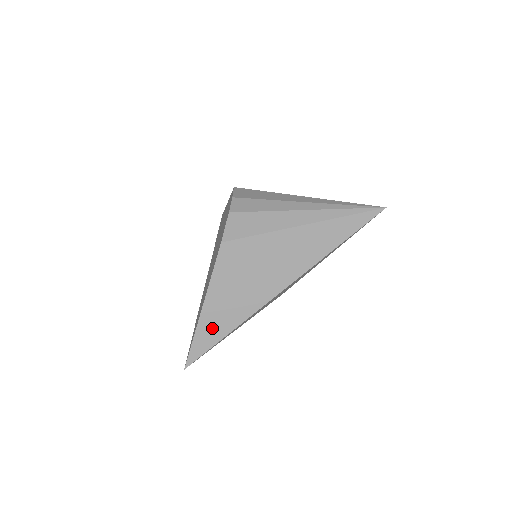
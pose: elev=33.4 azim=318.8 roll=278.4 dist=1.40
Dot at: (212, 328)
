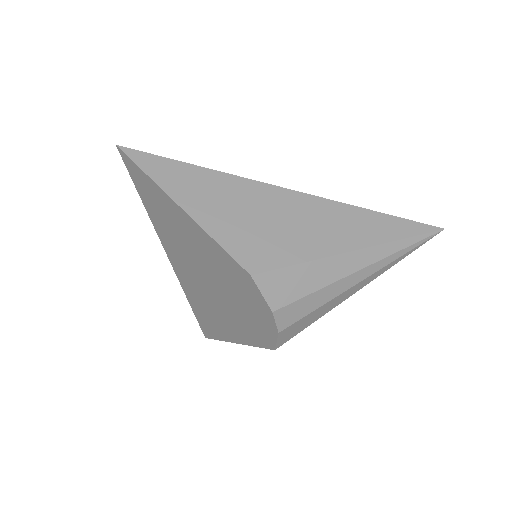
Dot at: occluded
